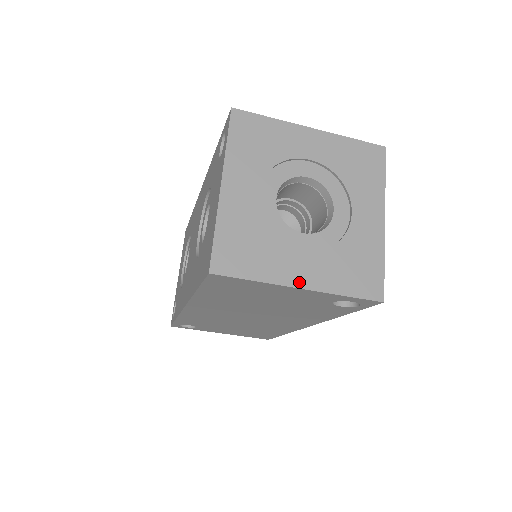
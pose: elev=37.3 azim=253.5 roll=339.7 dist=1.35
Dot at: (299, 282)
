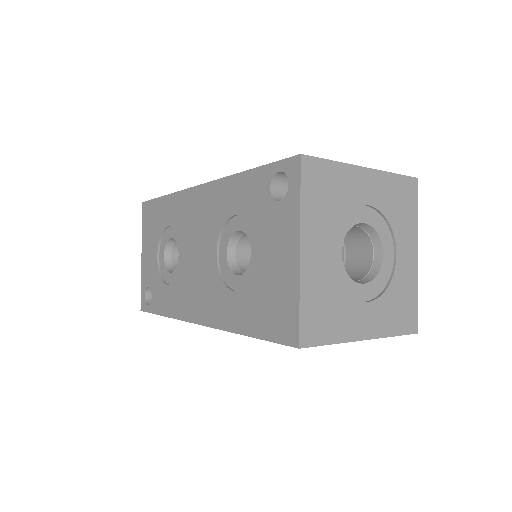
Dot at: (364, 334)
